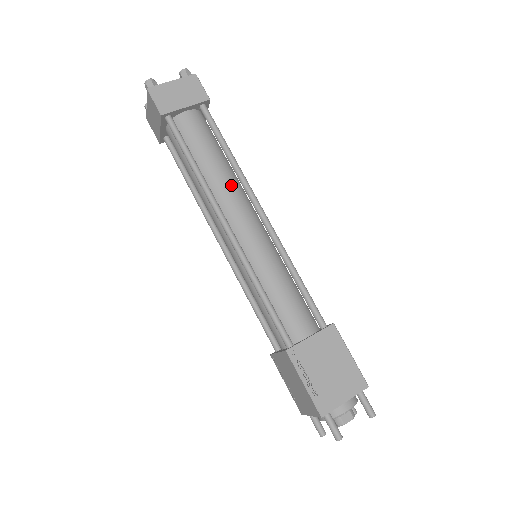
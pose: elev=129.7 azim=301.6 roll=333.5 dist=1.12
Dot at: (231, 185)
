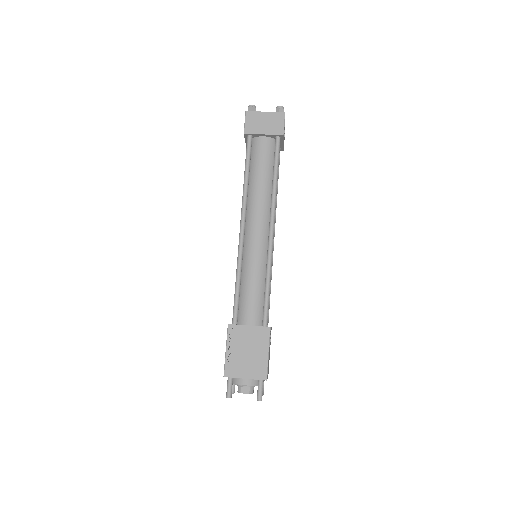
Dot at: (263, 201)
